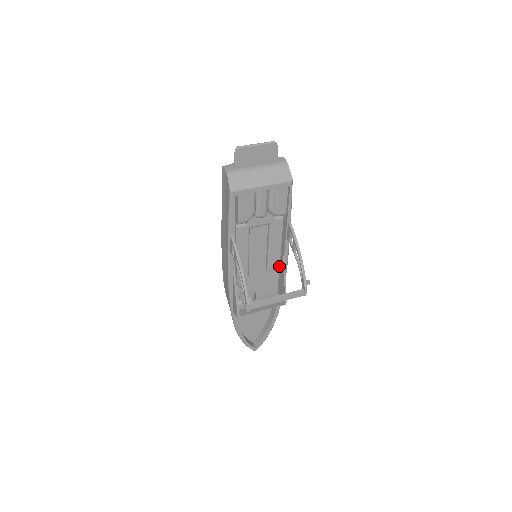
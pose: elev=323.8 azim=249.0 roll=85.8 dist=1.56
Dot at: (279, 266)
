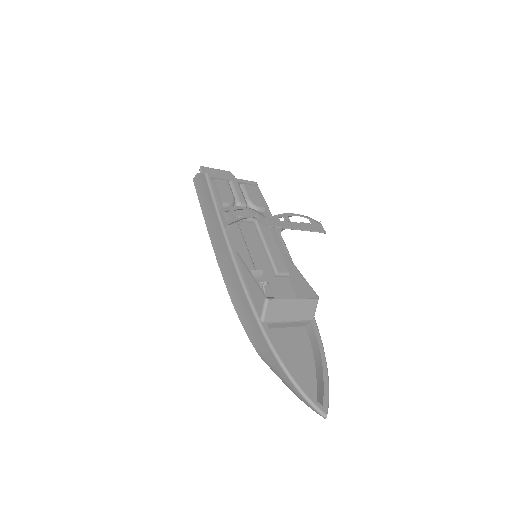
Dot at: (287, 271)
